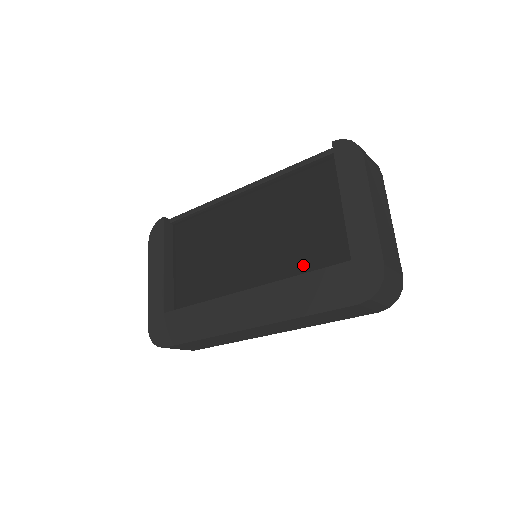
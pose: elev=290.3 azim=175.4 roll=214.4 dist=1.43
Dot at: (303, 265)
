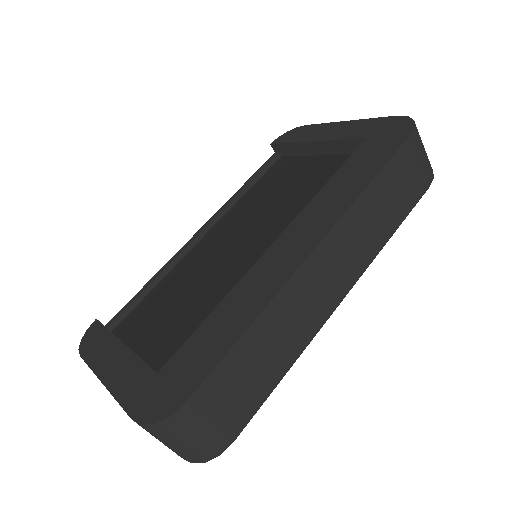
Dot at: occluded
